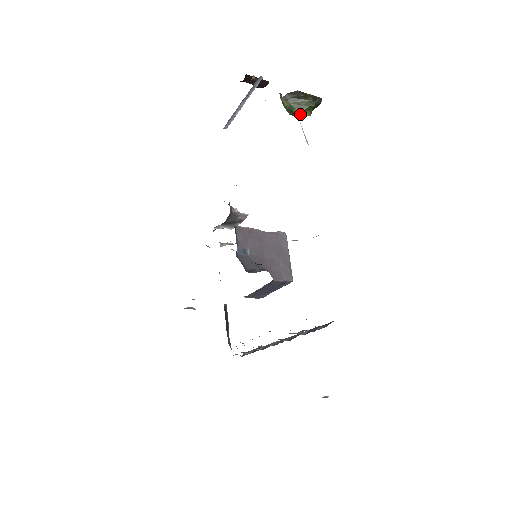
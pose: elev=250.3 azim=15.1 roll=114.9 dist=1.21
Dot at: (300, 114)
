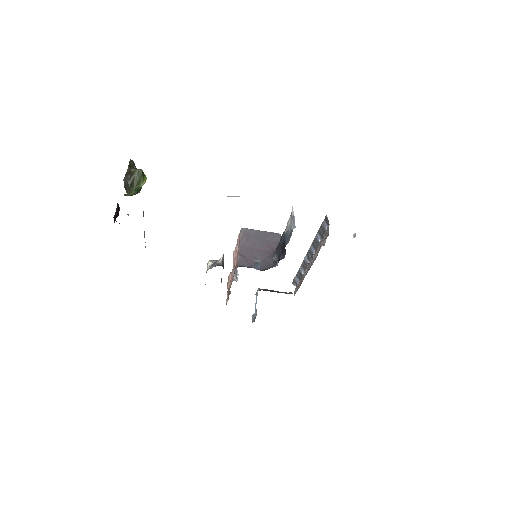
Dot at: occluded
